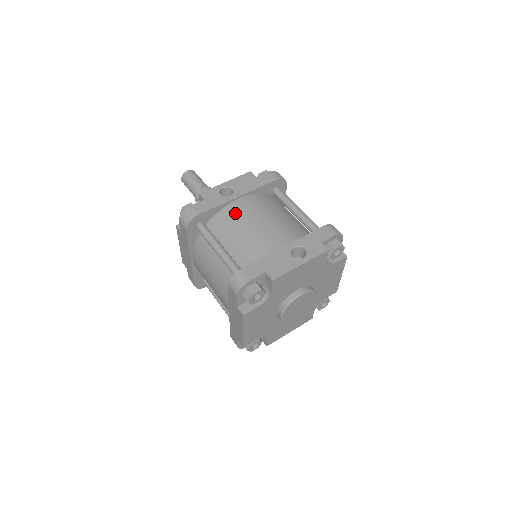
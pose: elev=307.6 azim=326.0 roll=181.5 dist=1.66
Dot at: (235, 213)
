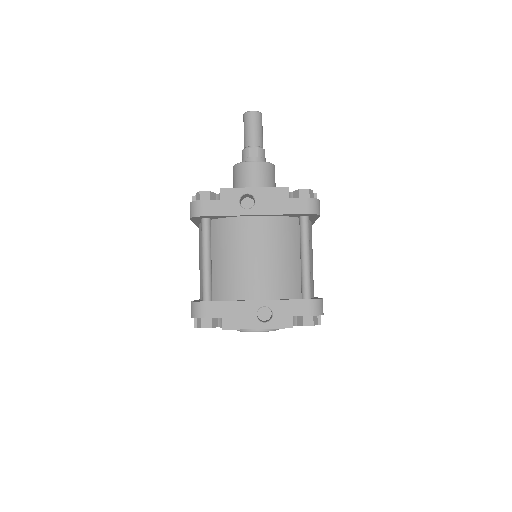
Dot at: (241, 231)
